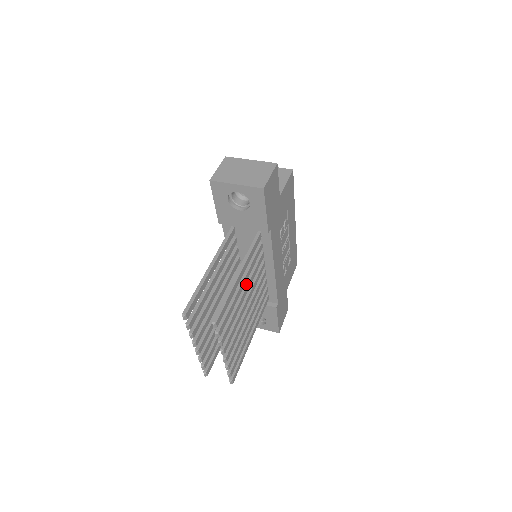
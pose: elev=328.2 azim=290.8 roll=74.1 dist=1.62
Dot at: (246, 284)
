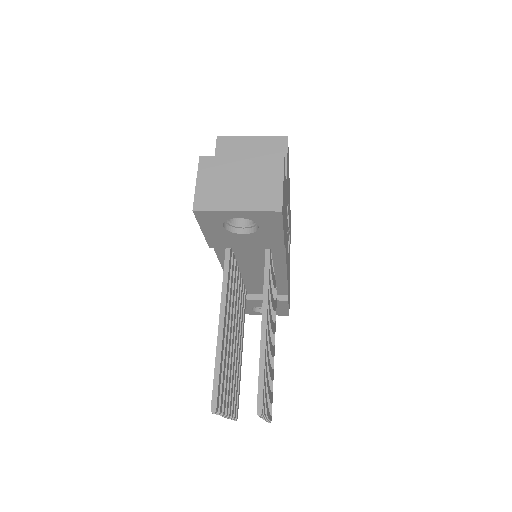
Dot at: occluded
